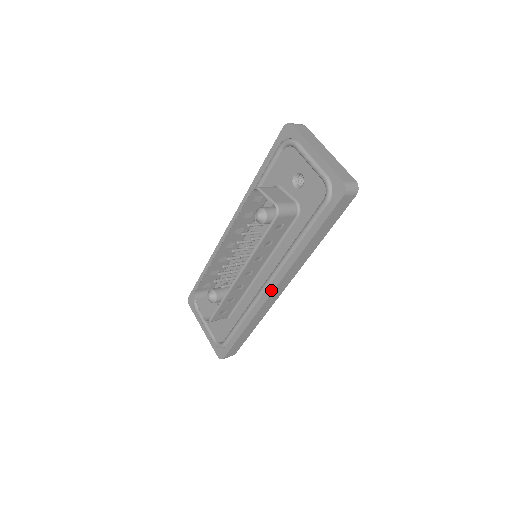
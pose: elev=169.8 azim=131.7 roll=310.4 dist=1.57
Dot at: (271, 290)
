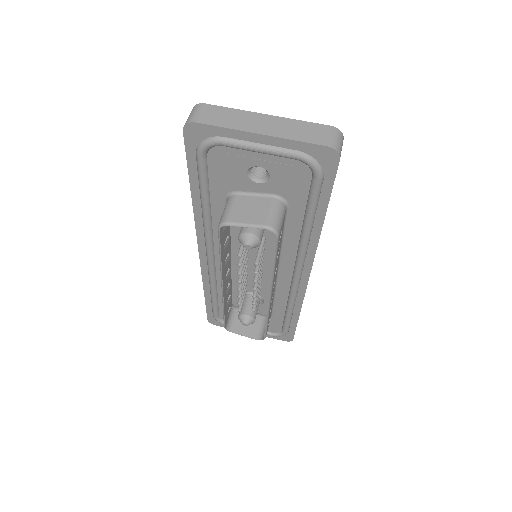
Dot at: (306, 277)
